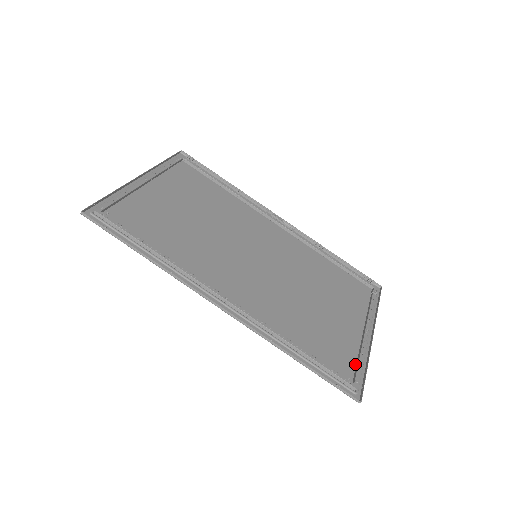
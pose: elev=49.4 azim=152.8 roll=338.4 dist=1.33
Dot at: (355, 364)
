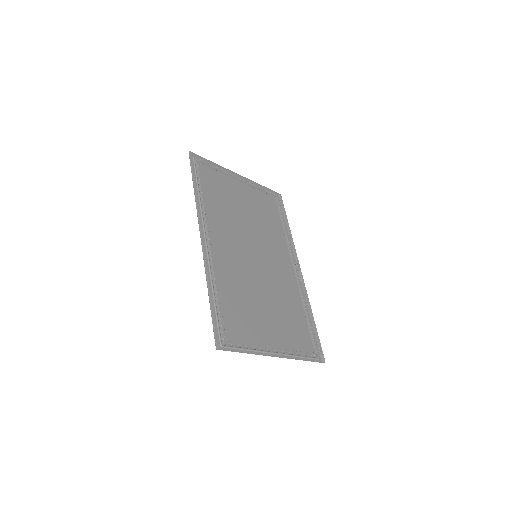
Dot at: (242, 343)
